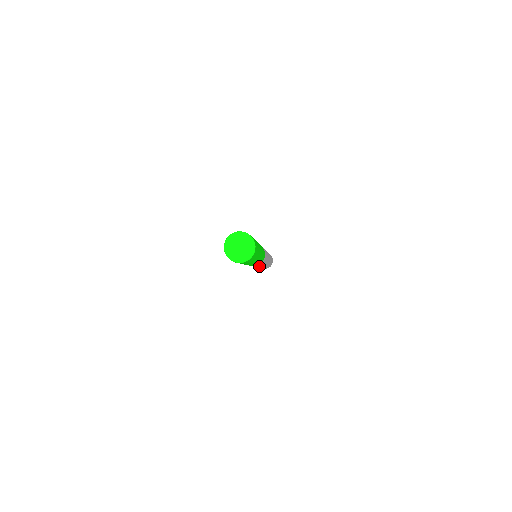
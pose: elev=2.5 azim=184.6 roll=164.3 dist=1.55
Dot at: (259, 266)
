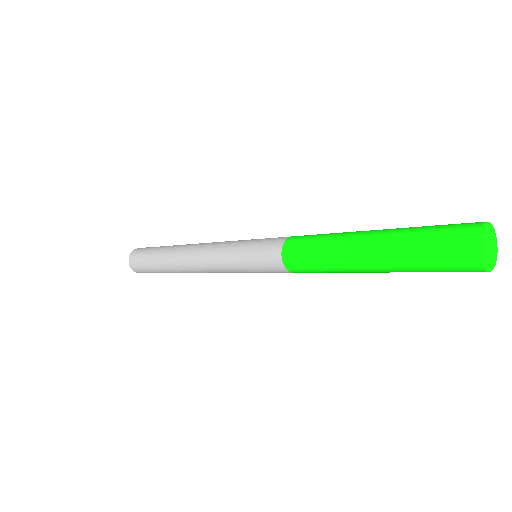
Dot at: occluded
